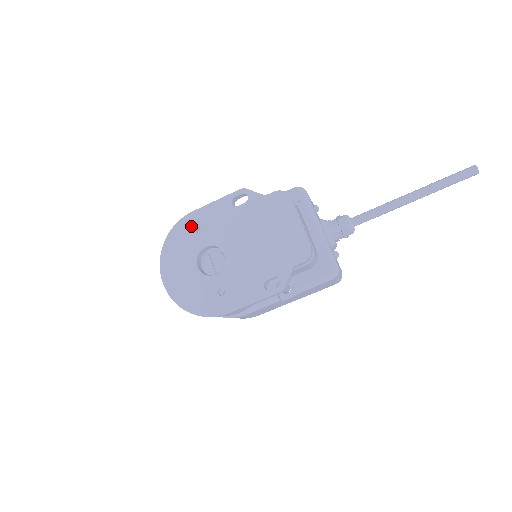
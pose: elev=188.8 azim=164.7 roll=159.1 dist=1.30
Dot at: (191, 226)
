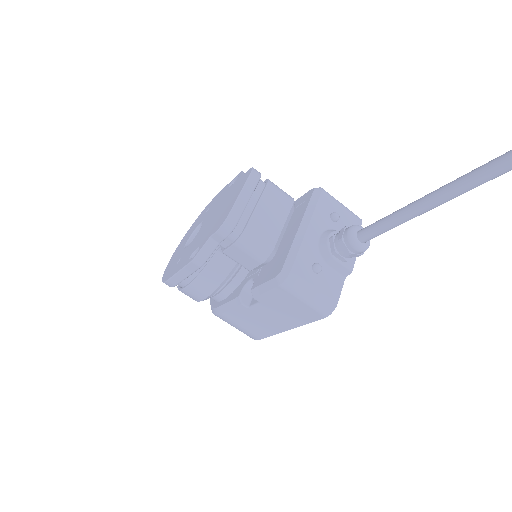
Dot at: (207, 208)
